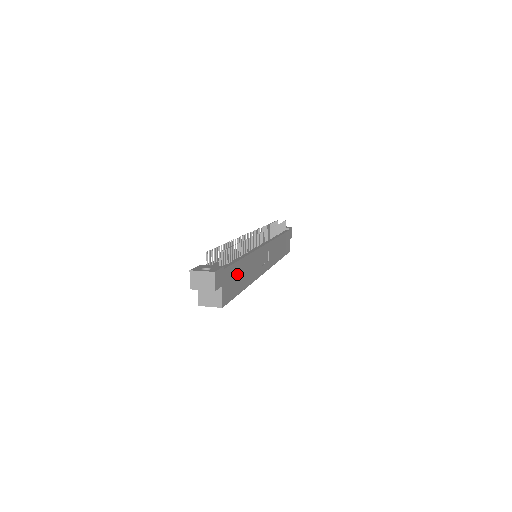
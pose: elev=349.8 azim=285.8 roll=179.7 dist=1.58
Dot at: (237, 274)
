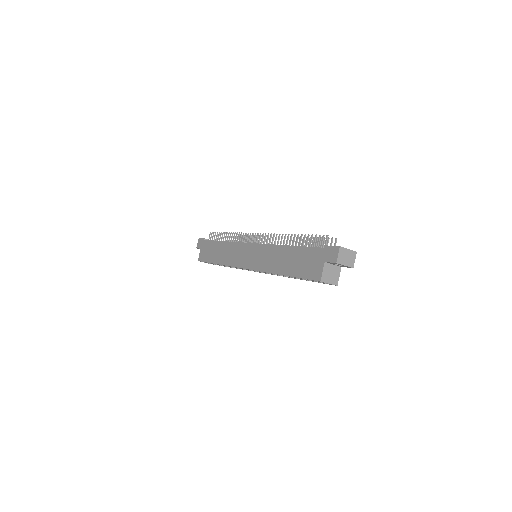
Dot at: occluded
